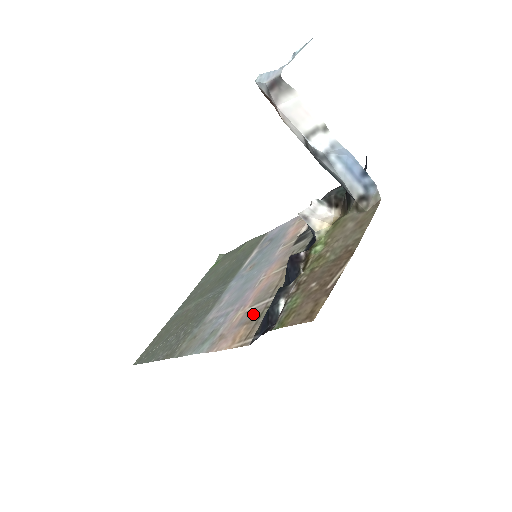
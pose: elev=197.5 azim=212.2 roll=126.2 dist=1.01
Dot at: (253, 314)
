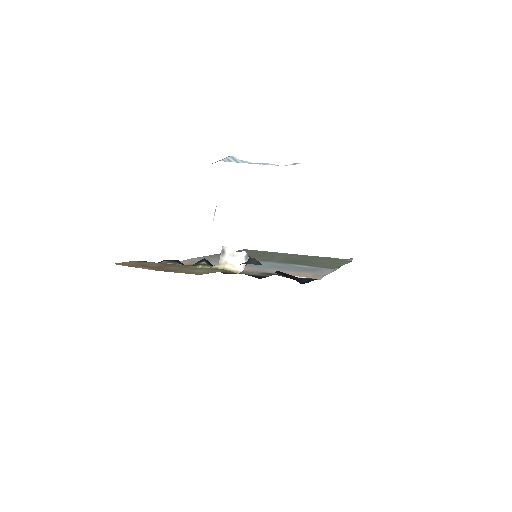
Dot at: occluded
